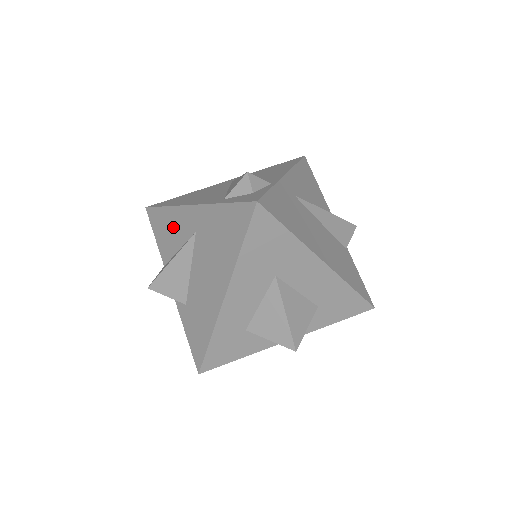
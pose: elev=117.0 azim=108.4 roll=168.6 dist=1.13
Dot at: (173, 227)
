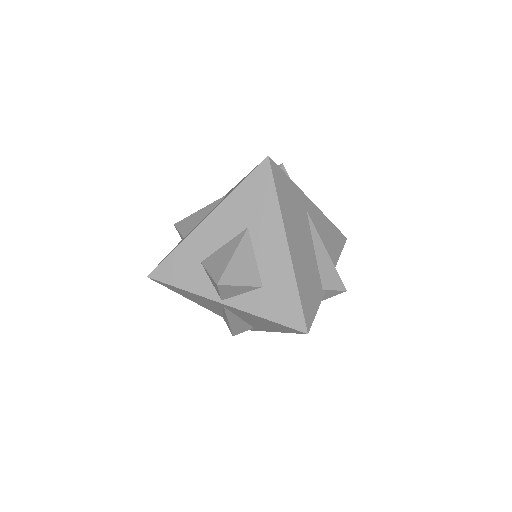
Dot at: occluded
